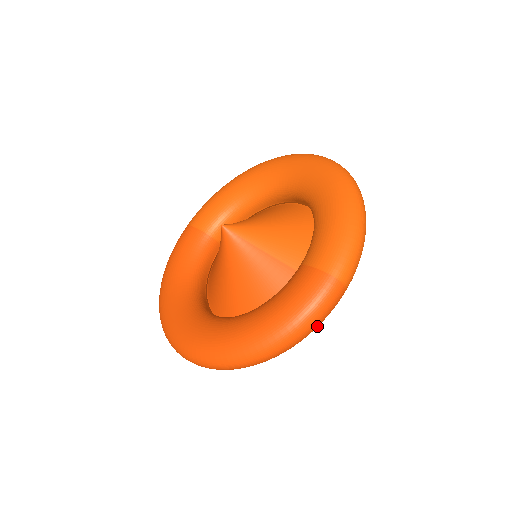
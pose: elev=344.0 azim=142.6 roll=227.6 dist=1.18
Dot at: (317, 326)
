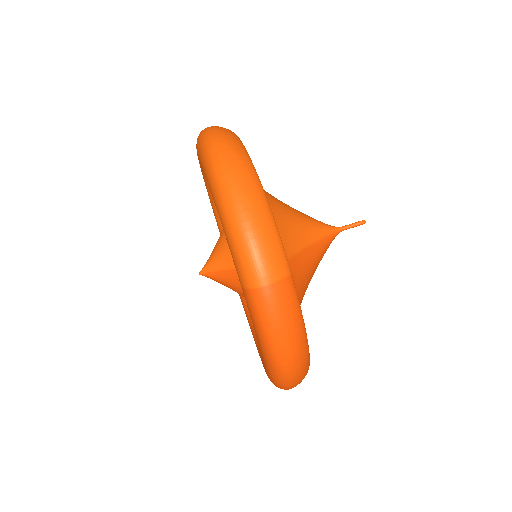
Dot at: (296, 327)
